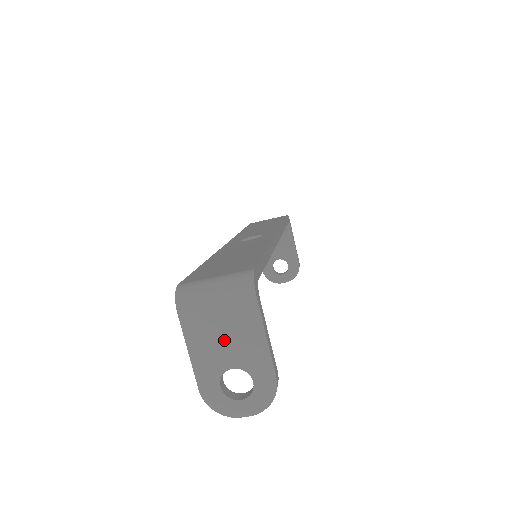
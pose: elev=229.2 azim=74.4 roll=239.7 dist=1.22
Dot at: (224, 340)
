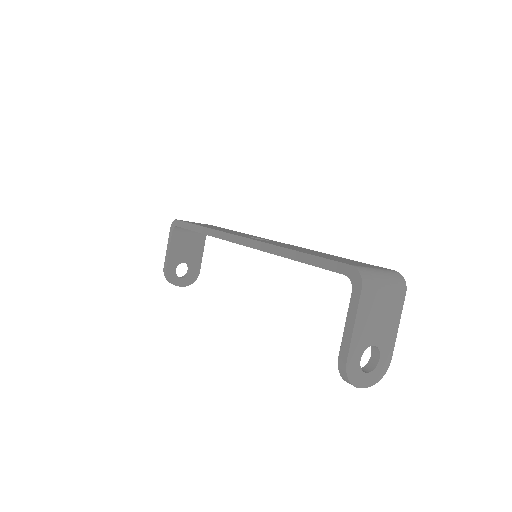
Dot at: (378, 320)
